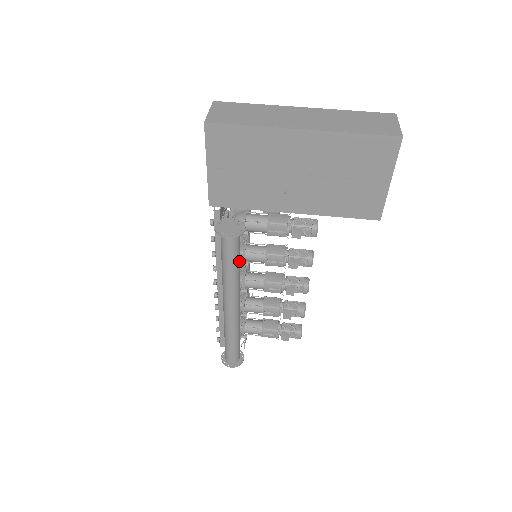
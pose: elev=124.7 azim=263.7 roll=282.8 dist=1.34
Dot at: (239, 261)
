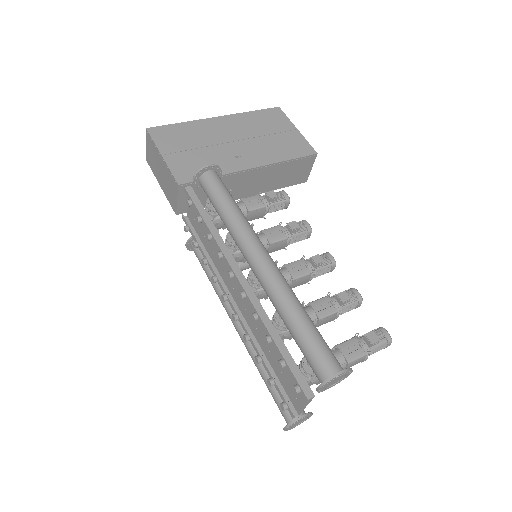
Dot at: occluded
